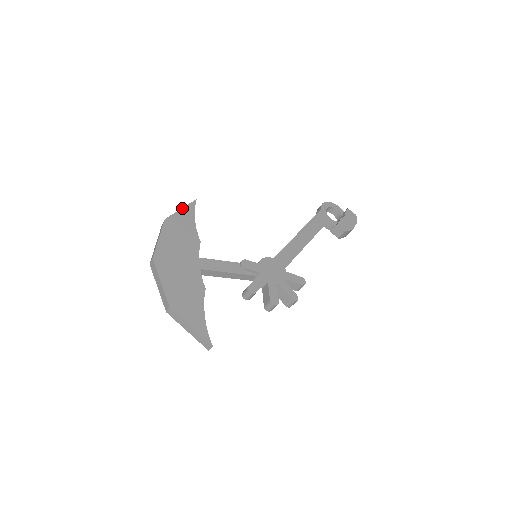
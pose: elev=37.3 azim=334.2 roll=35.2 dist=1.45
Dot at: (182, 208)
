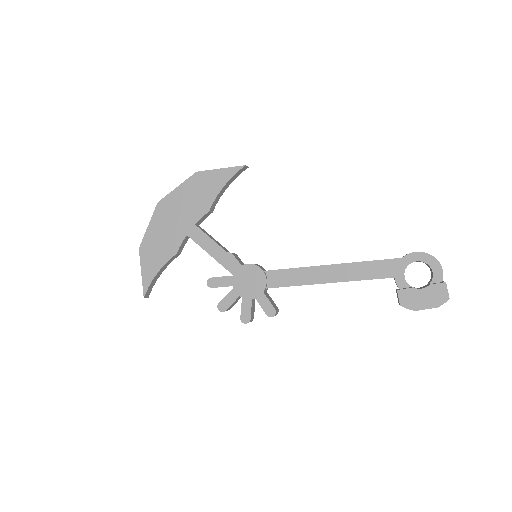
Dot at: (222, 168)
